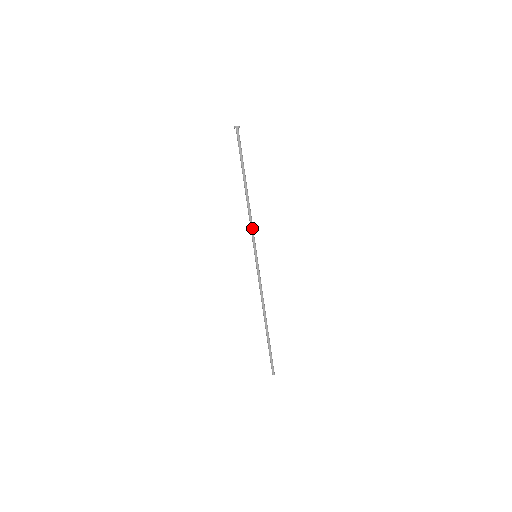
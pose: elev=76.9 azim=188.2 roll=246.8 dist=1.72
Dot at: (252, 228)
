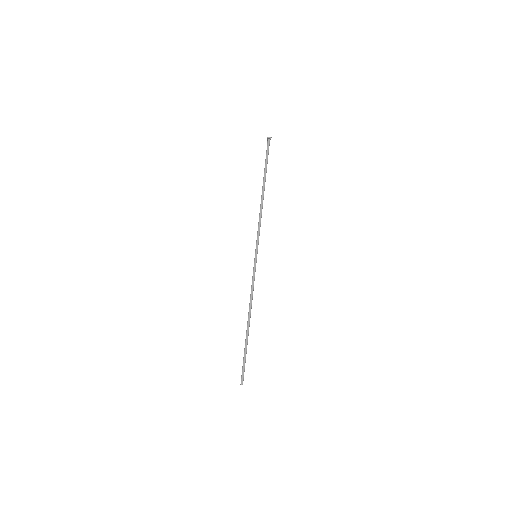
Dot at: occluded
